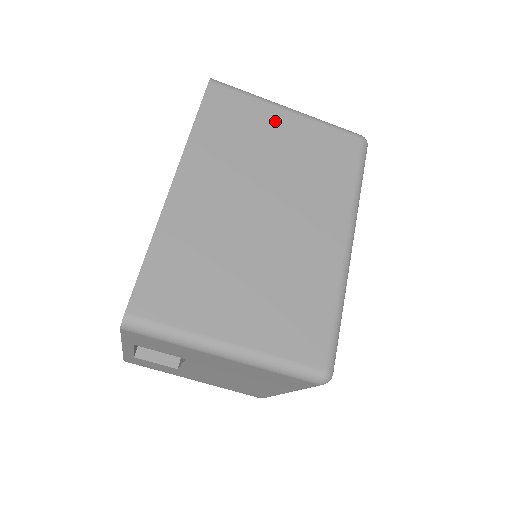
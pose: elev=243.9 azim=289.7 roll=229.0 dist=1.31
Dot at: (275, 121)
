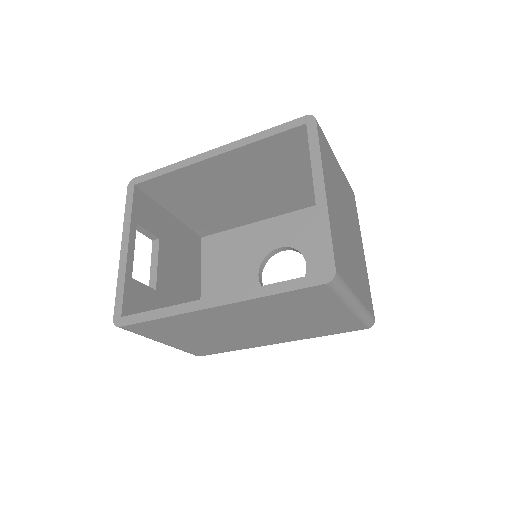
Dot at: (331, 310)
